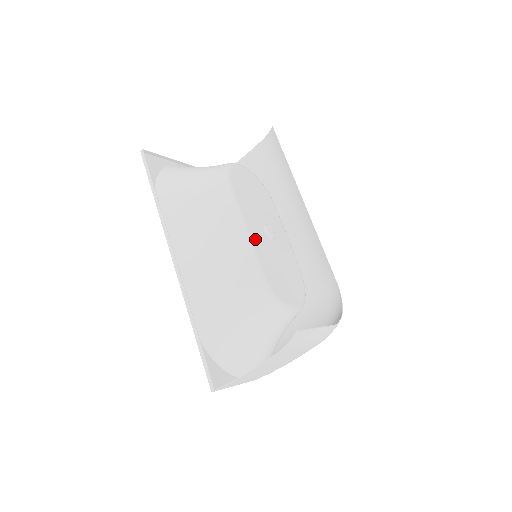
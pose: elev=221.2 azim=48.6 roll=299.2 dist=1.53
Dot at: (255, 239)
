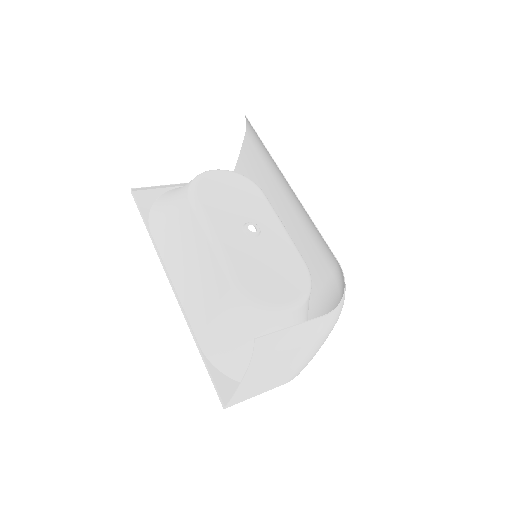
Dot at: (229, 245)
